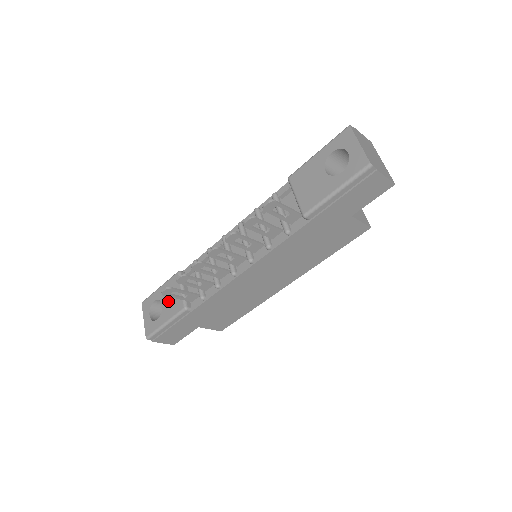
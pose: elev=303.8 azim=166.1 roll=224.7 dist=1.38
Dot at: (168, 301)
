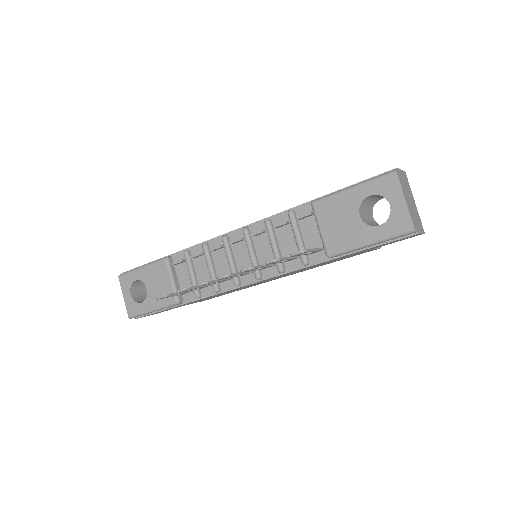
Dot at: (155, 288)
